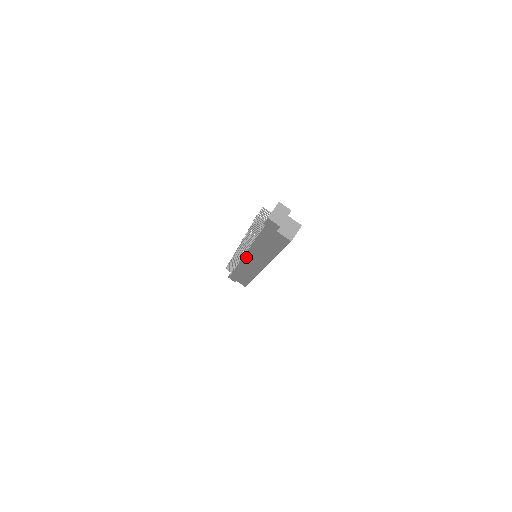
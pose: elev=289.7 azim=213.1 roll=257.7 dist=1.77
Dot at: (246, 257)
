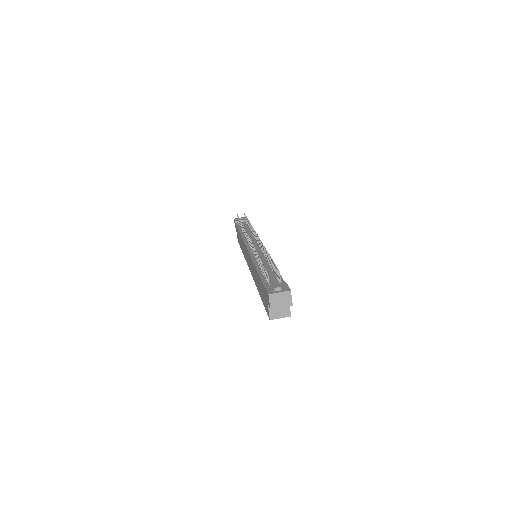
Dot at: (247, 251)
